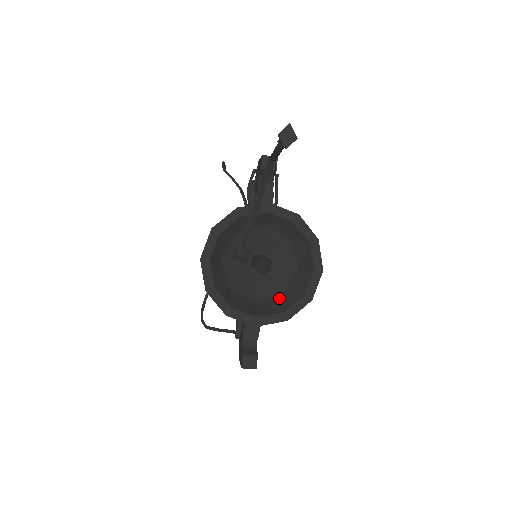
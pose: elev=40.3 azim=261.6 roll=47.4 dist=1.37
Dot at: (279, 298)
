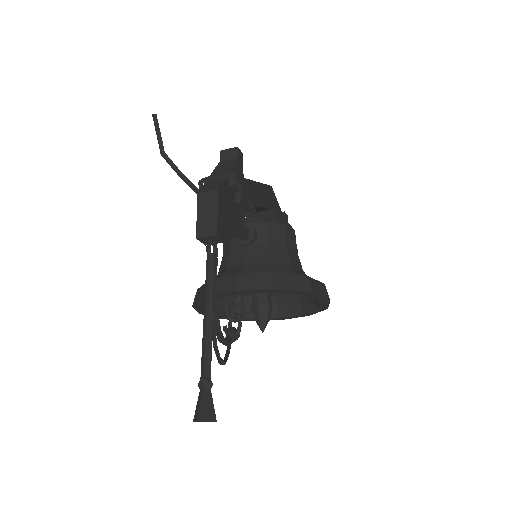
Dot at: (295, 297)
